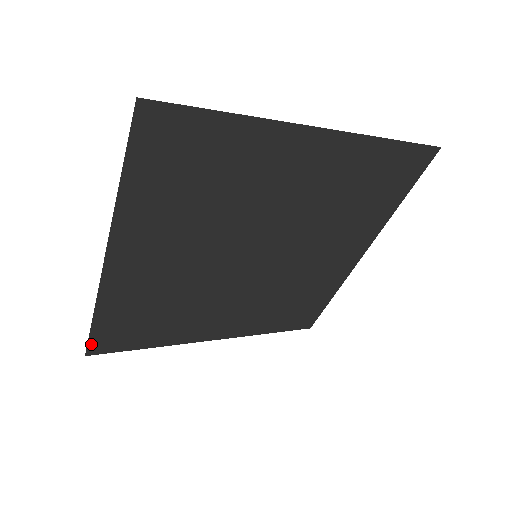
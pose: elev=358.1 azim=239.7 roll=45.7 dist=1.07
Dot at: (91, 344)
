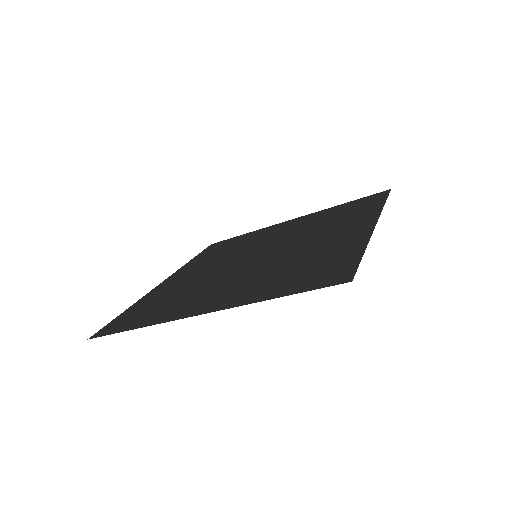
Dot at: (103, 334)
